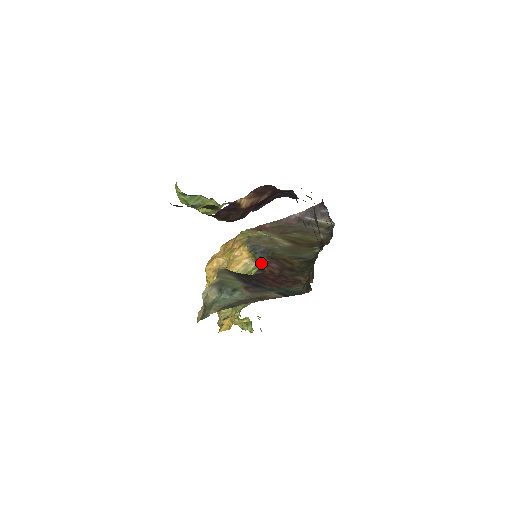
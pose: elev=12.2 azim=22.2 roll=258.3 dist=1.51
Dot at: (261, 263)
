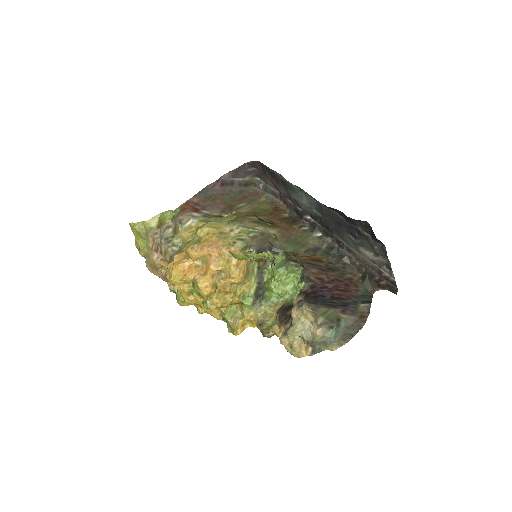
Dot at: (295, 271)
